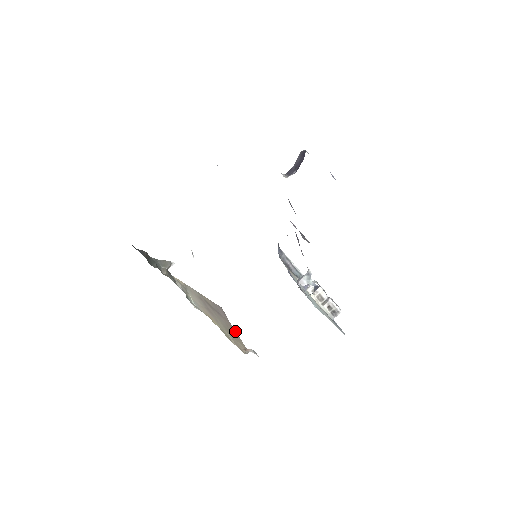
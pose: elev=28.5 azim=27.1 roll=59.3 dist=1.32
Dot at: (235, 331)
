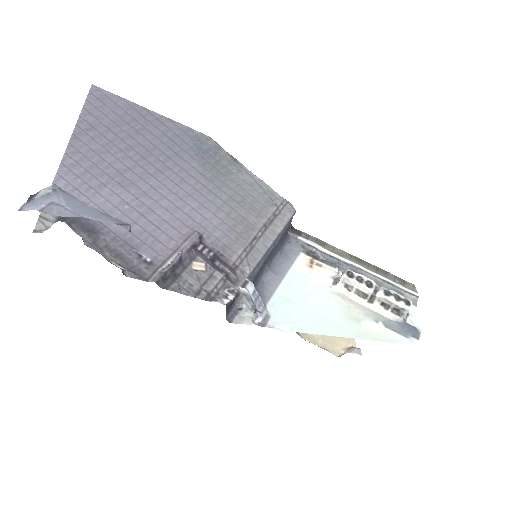
Dot at: occluded
